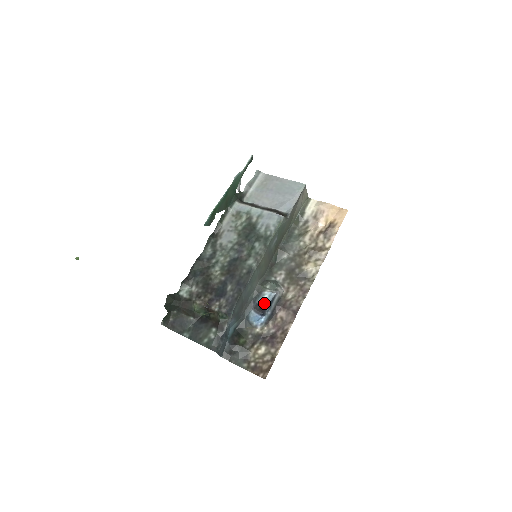
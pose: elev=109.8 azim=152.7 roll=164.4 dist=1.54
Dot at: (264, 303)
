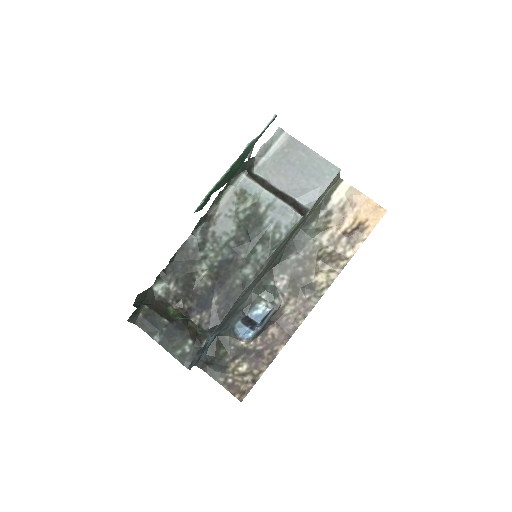
Dot at: (255, 319)
